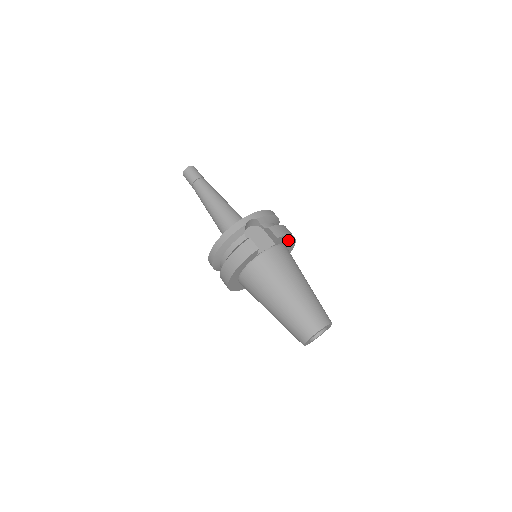
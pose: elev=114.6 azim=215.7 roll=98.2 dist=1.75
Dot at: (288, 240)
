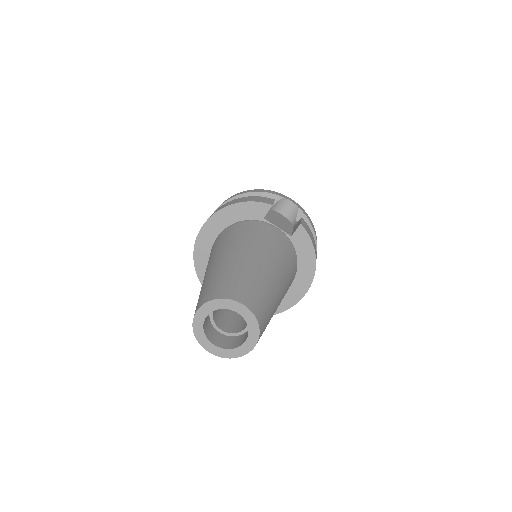
Dot at: (306, 261)
